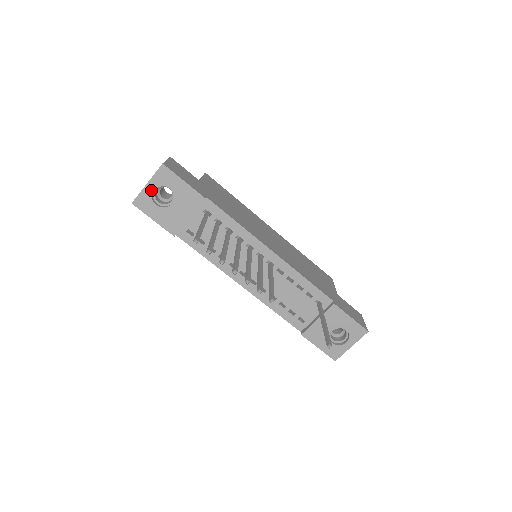
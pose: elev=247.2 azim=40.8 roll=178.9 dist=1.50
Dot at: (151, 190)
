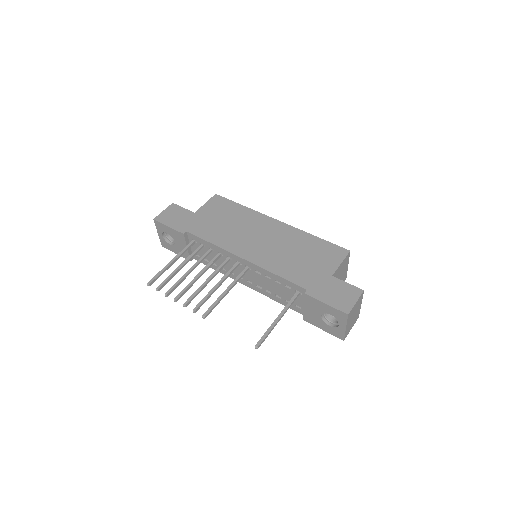
Dot at: (162, 236)
